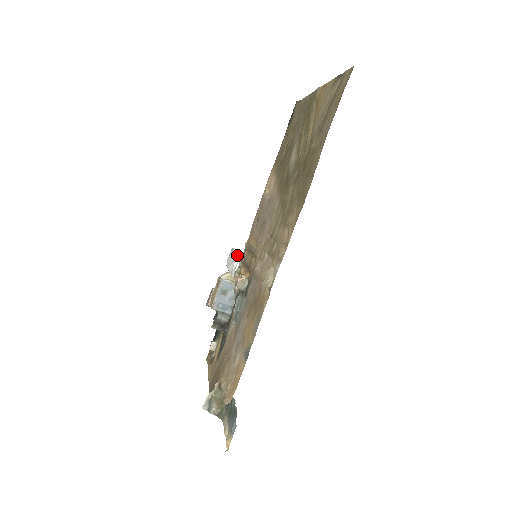
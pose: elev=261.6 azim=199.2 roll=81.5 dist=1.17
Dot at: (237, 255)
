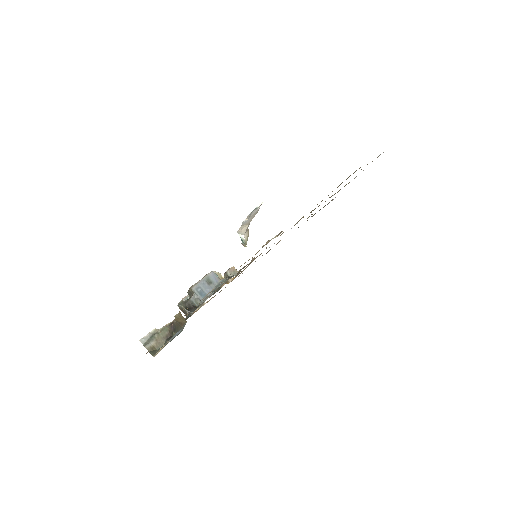
Dot at: (258, 209)
